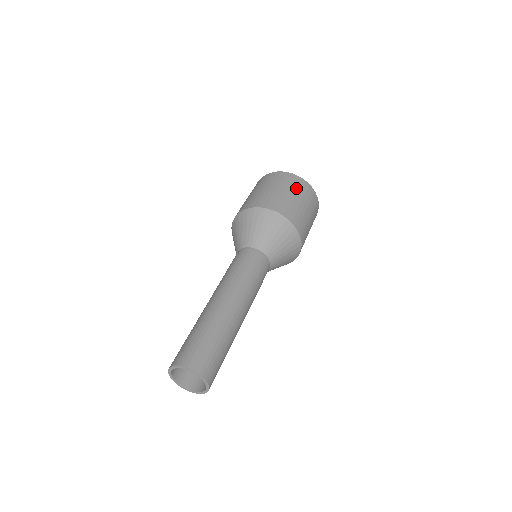
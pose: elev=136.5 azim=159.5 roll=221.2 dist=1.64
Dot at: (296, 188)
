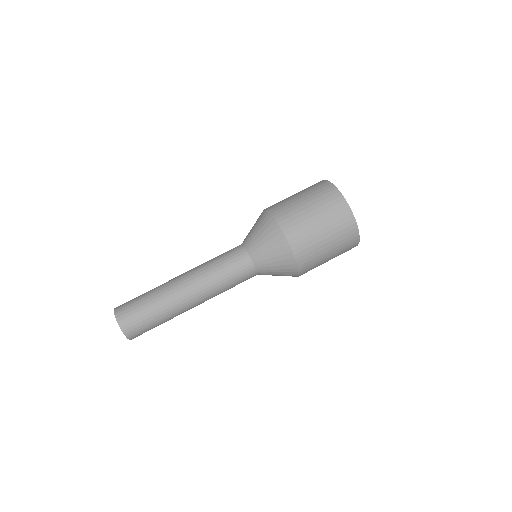
Dot at: (331, 216)
